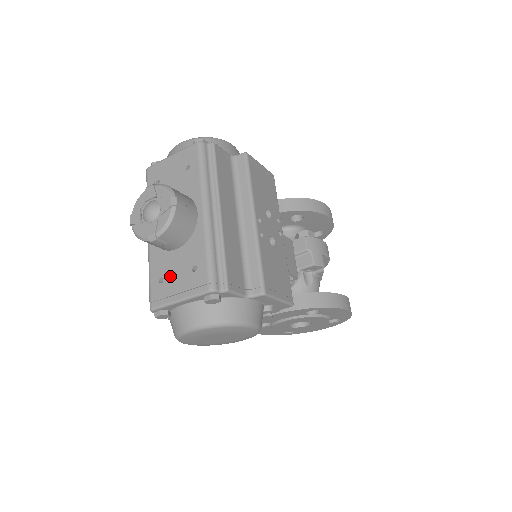
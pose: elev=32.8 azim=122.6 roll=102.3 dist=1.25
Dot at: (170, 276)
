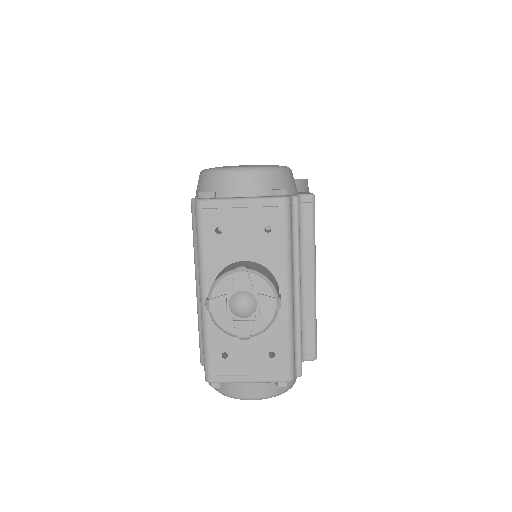
Dot at: (238, 354)
